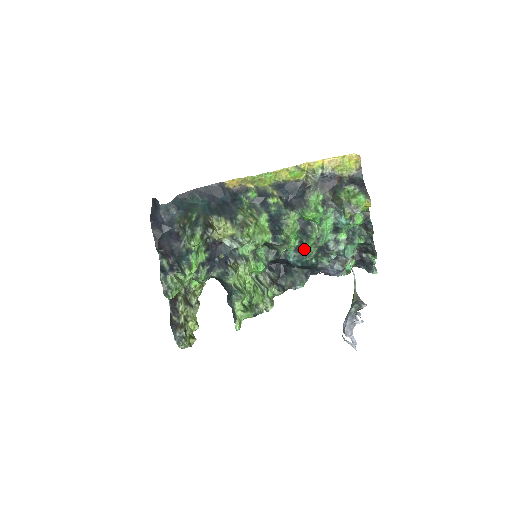
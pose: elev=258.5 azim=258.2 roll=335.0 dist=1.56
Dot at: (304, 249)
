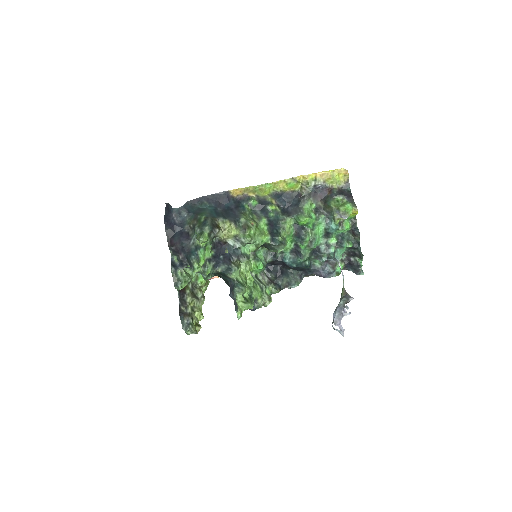
Dot at: (299, 251)
